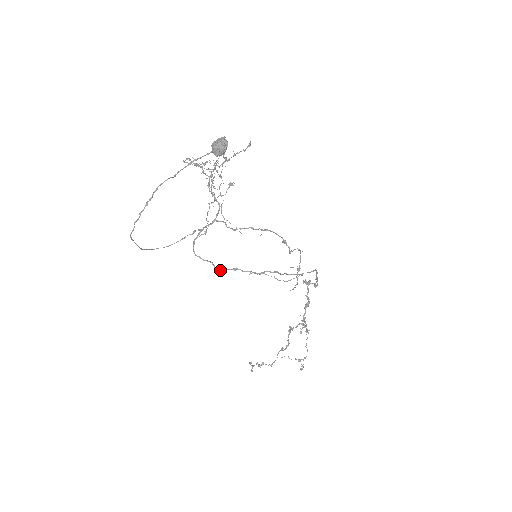
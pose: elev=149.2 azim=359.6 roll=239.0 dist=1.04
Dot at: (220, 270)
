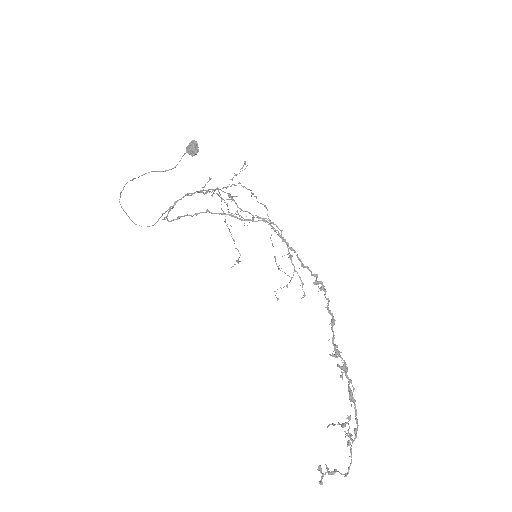
Dot at: (170, 221)
